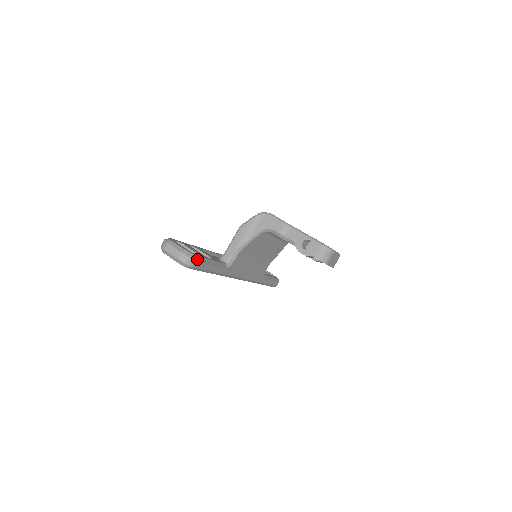
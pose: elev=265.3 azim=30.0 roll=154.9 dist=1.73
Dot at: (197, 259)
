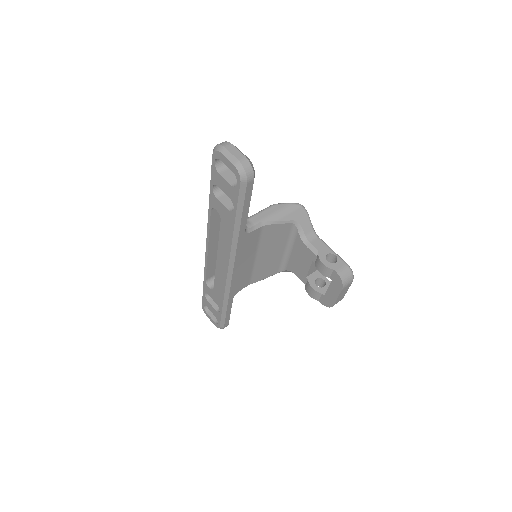
Dot at: (254, 176)
